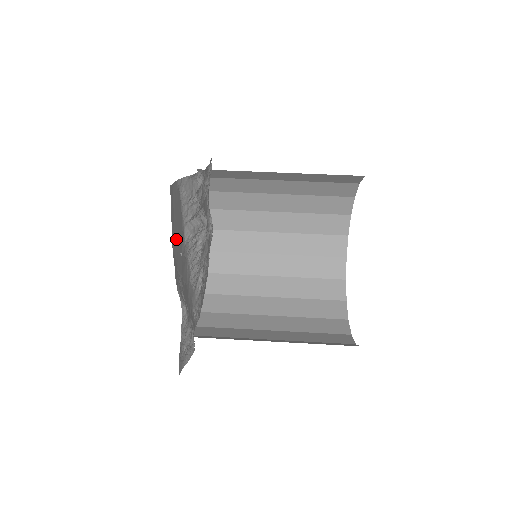
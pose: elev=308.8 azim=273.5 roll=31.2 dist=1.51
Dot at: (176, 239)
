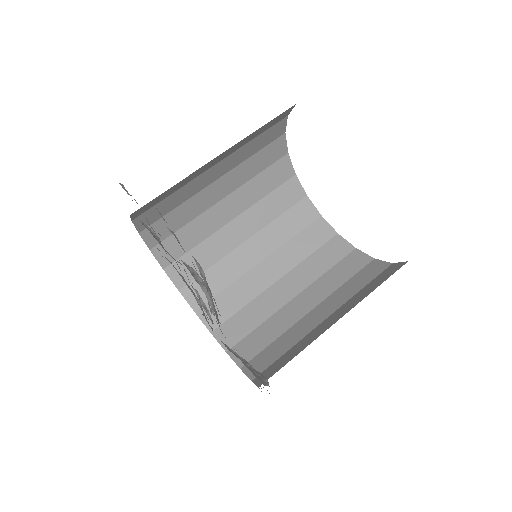
Dot at: occluded
